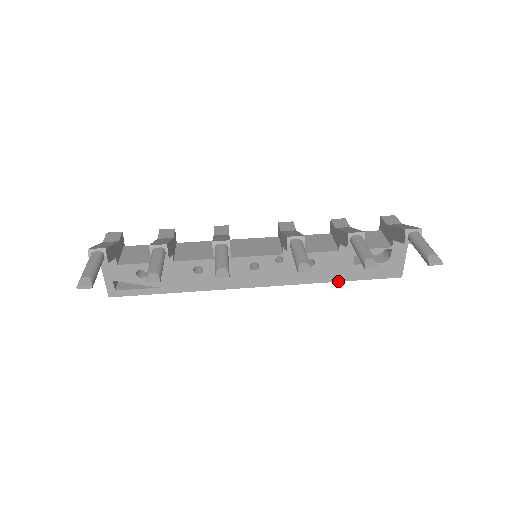
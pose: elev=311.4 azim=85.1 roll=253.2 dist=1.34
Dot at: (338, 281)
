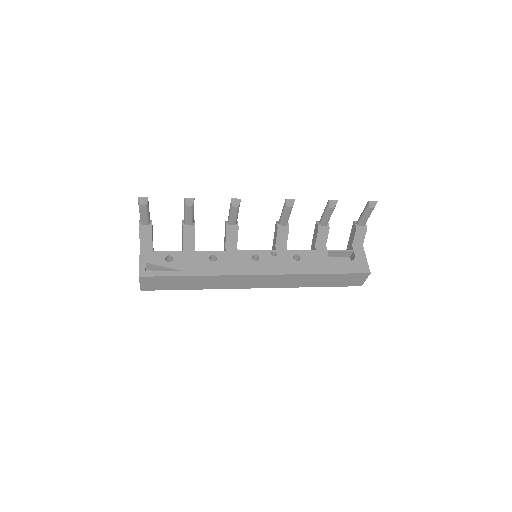
Dot at: (322, 273)
